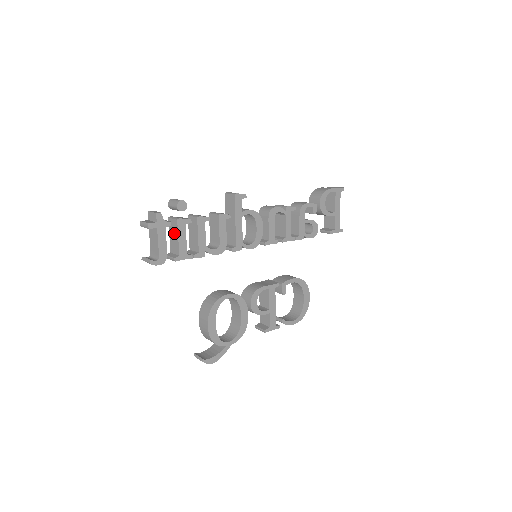
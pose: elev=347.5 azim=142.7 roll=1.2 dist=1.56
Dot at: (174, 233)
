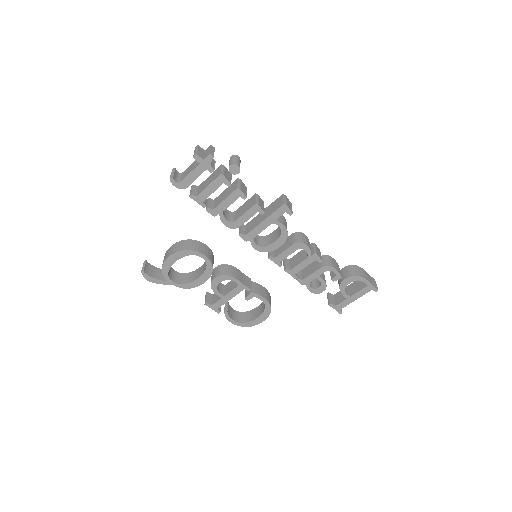
Dot at: (211, 179)
